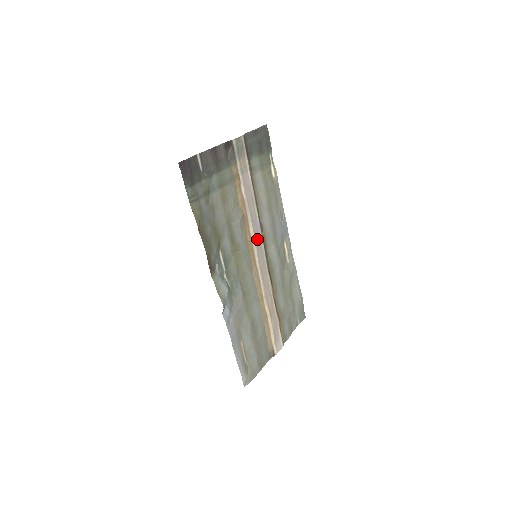
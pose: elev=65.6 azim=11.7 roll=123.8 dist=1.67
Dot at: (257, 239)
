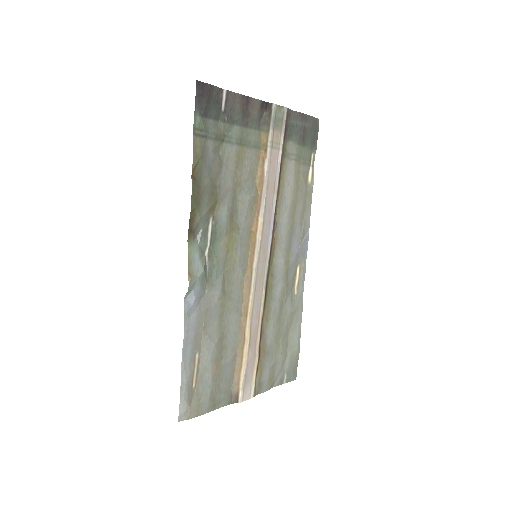
Dot at: (264, 235)
